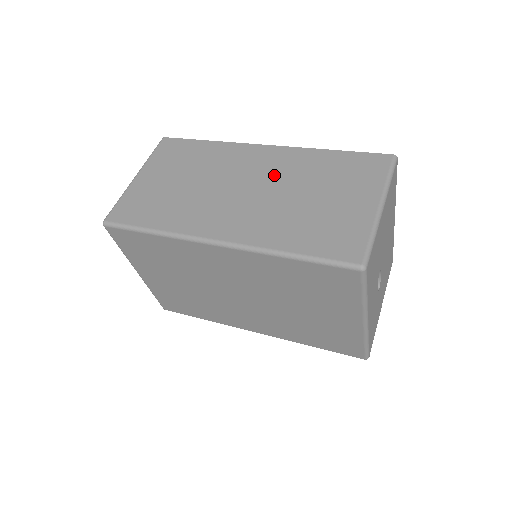
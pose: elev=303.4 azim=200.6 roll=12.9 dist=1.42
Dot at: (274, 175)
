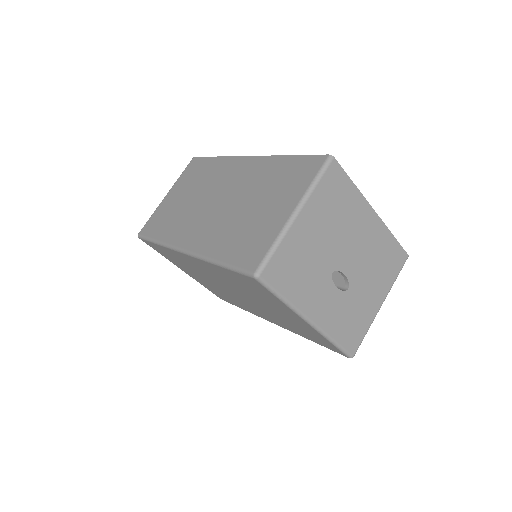
Dot at: (239, 186)
